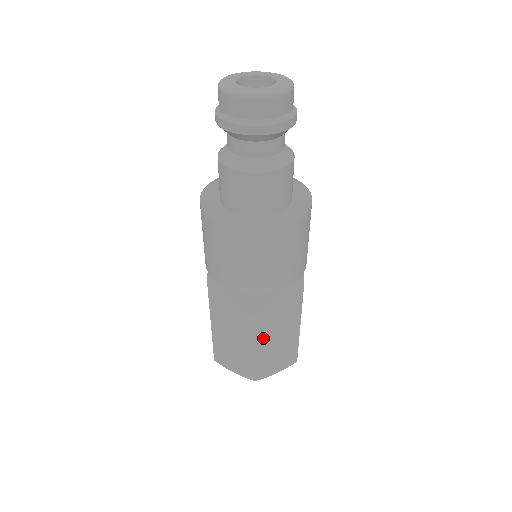
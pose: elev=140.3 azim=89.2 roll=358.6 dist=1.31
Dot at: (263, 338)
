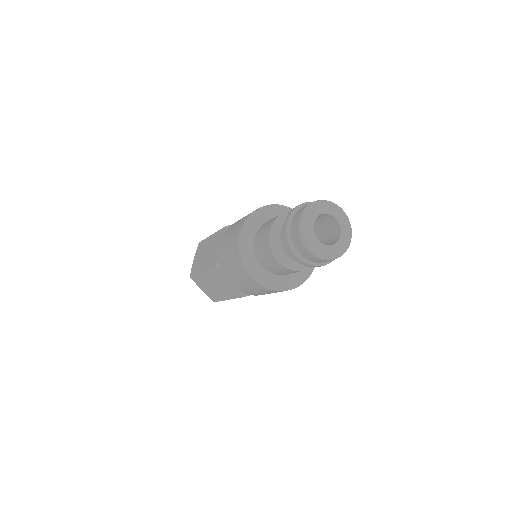
Dot at: occluded
